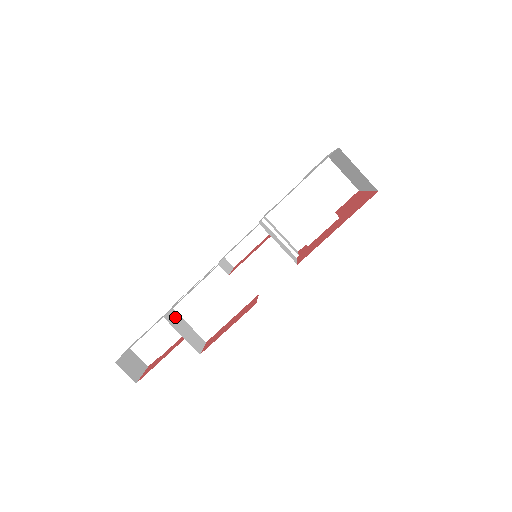
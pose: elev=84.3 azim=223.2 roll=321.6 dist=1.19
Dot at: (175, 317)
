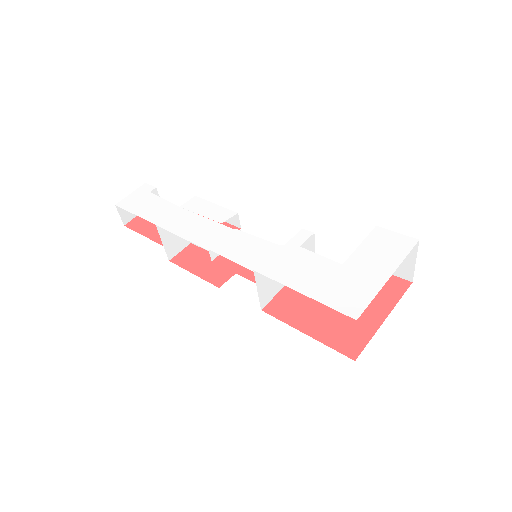
Dot at: occluded
